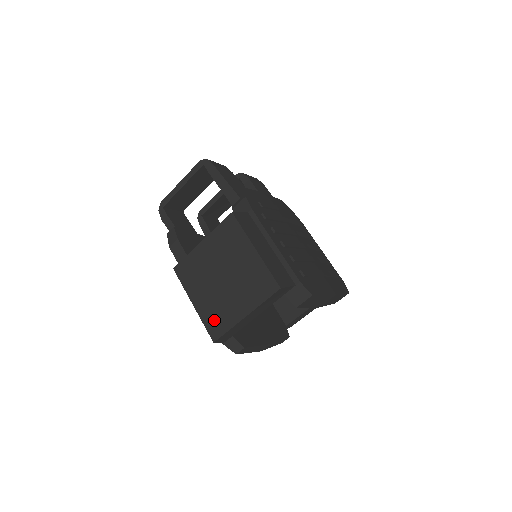
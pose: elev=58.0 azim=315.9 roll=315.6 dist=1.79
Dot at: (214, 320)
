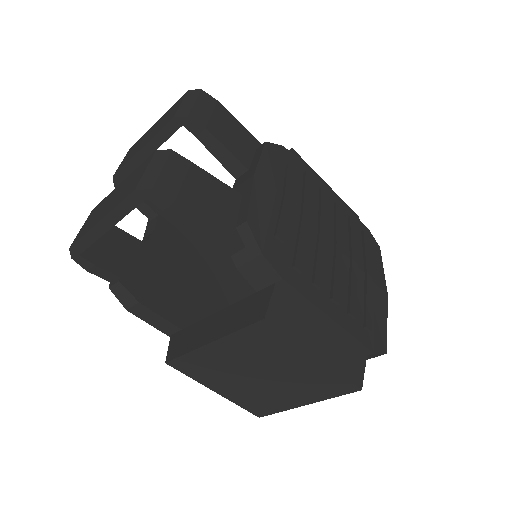
Dot at: (255, 405)
